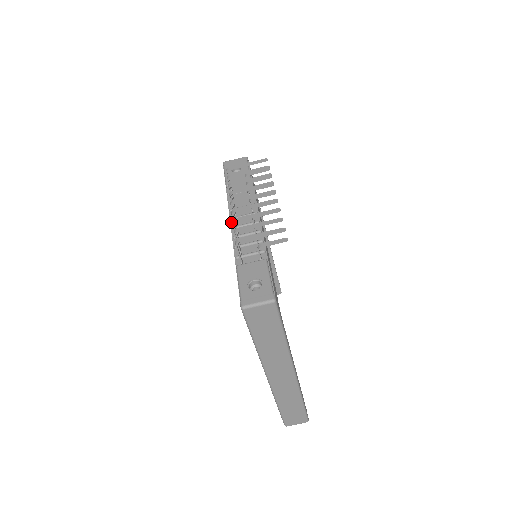
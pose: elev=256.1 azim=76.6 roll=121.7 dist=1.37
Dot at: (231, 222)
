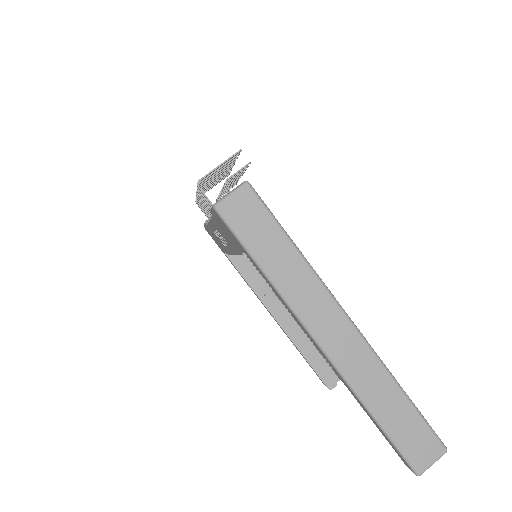
Dot at: occluded
